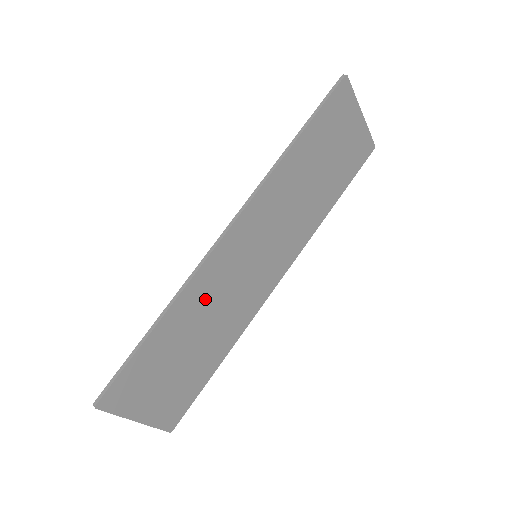
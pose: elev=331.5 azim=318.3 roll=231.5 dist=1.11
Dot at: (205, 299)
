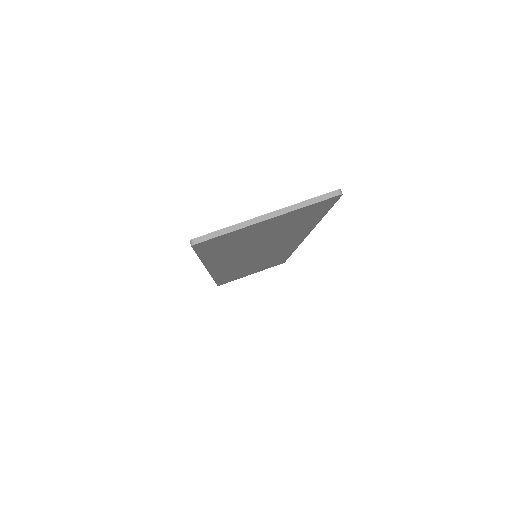
Dot at: (236, 271)
